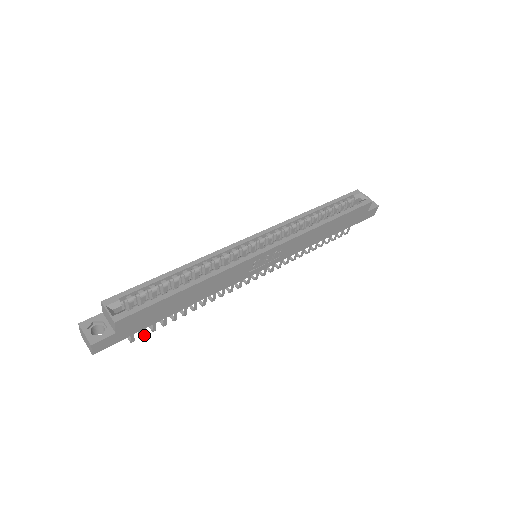
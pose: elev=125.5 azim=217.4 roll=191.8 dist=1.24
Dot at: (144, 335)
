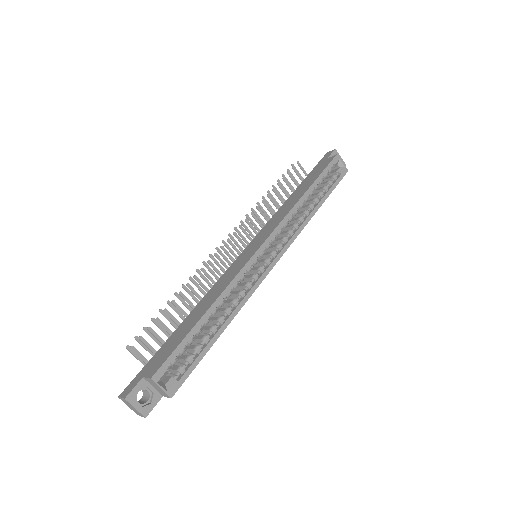
Dot at: occluded
